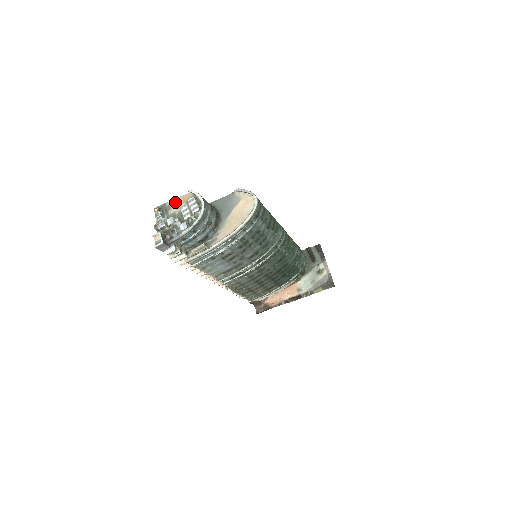
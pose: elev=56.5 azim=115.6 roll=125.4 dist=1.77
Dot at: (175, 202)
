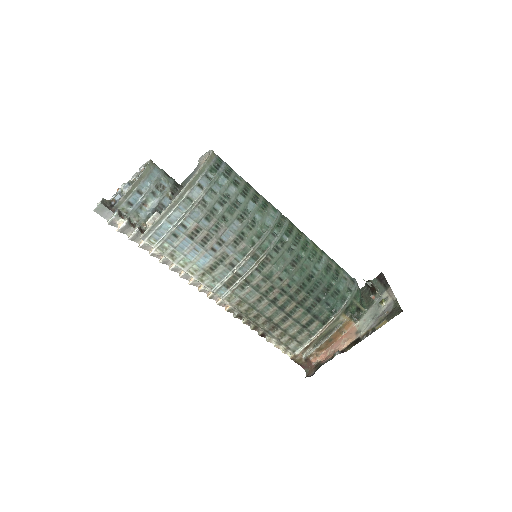
Dot at: occluded
